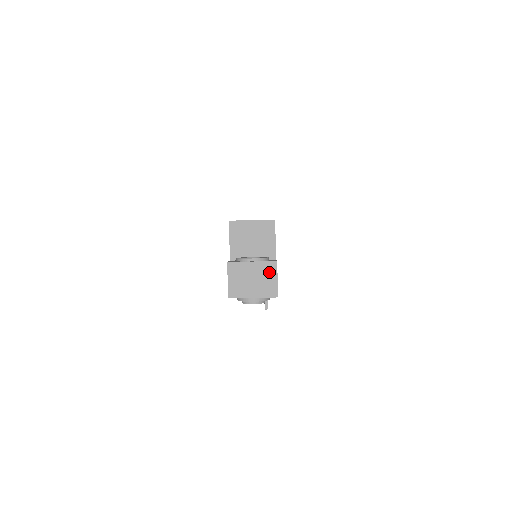
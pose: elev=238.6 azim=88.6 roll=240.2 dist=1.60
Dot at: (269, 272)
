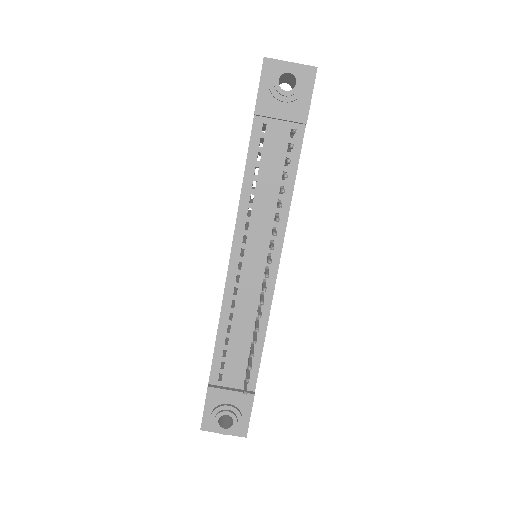
Dot at: occluded
